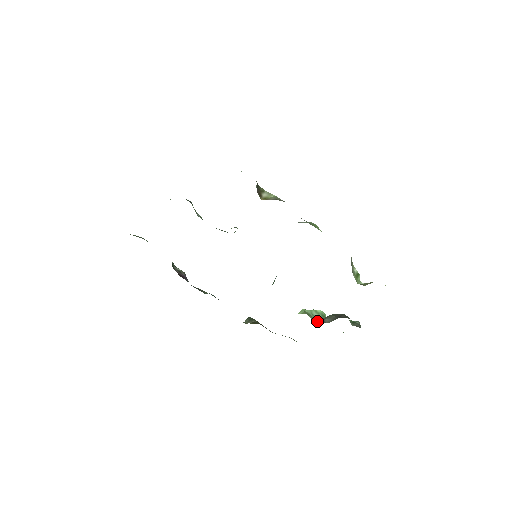
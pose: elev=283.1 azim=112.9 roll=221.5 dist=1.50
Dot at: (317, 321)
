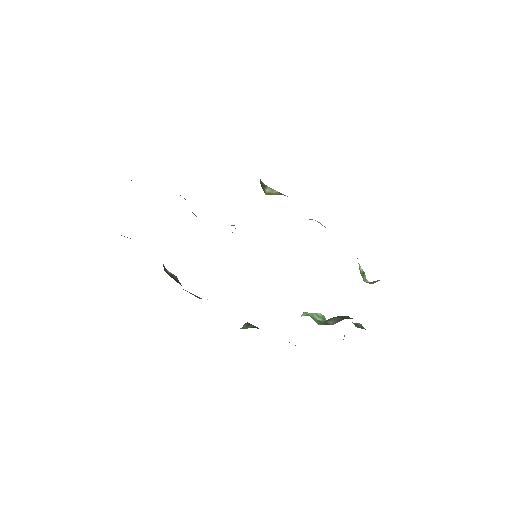
Dot at: (320, 324)
